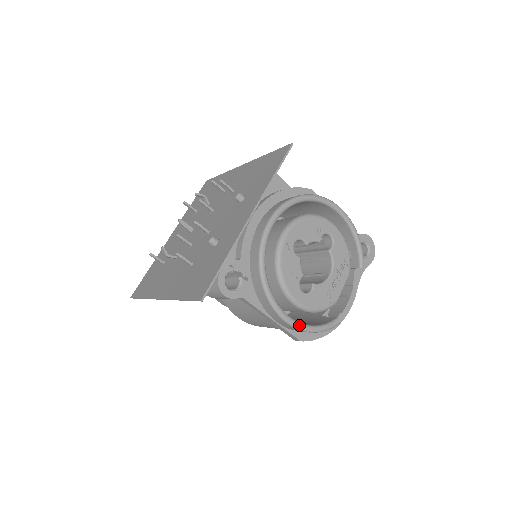
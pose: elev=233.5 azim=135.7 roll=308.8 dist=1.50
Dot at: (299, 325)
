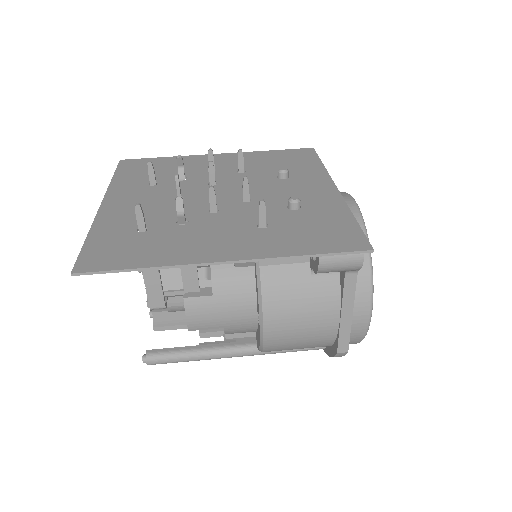
Dot at: (369, 324)
